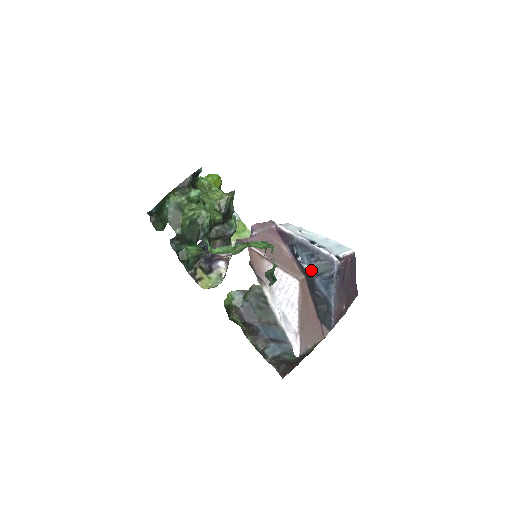
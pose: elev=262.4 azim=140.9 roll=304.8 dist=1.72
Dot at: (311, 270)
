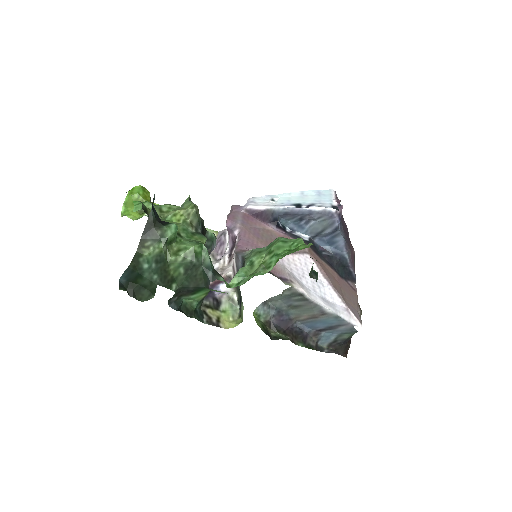
Dot at: (305, 234)
